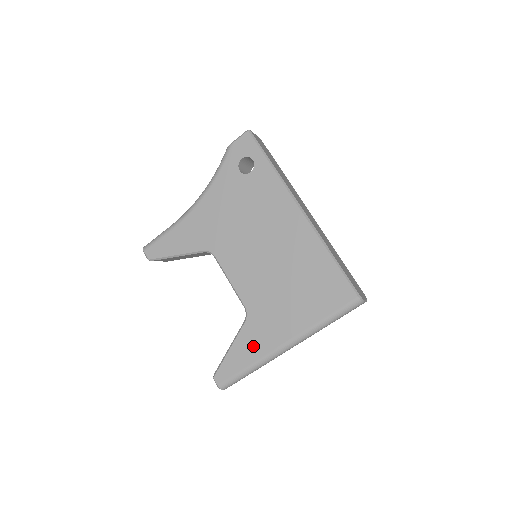
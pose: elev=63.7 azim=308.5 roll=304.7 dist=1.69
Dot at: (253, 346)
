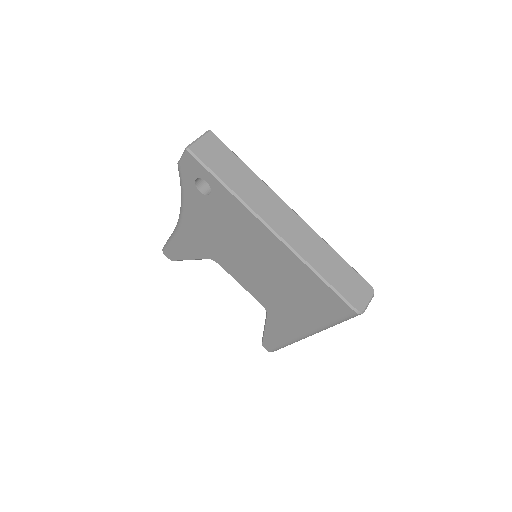
Dot at: (281, 332)
